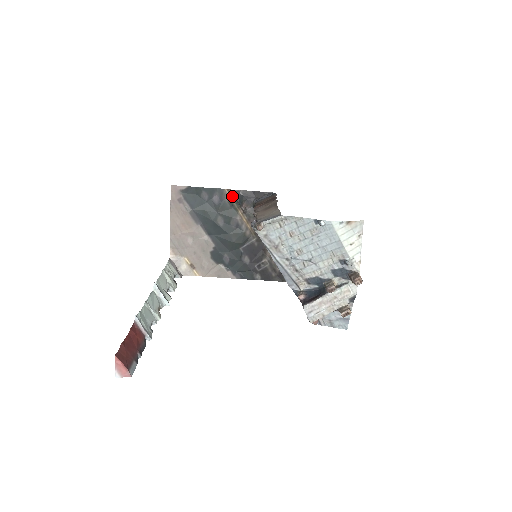
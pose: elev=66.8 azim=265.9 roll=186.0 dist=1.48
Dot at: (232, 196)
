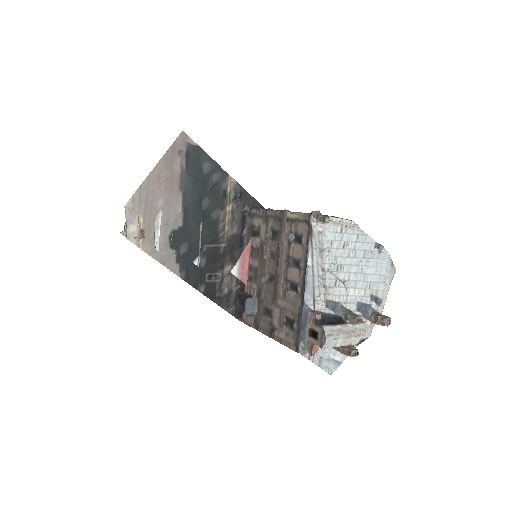
Dot at: (231, 187)
